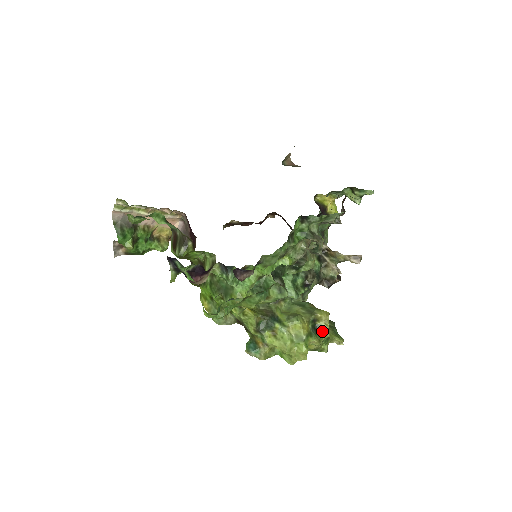
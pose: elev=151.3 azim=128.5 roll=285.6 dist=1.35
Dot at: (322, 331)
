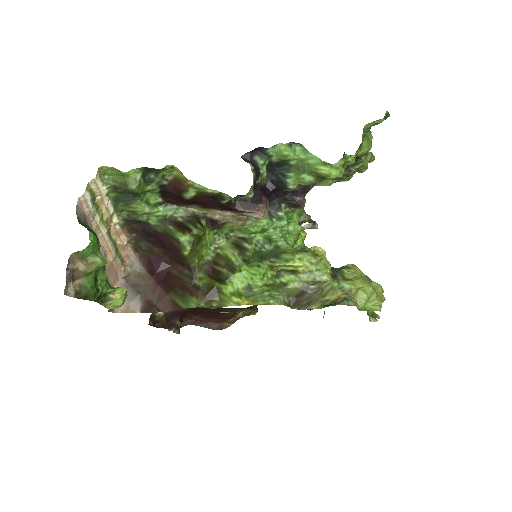
Dot at: occluded
